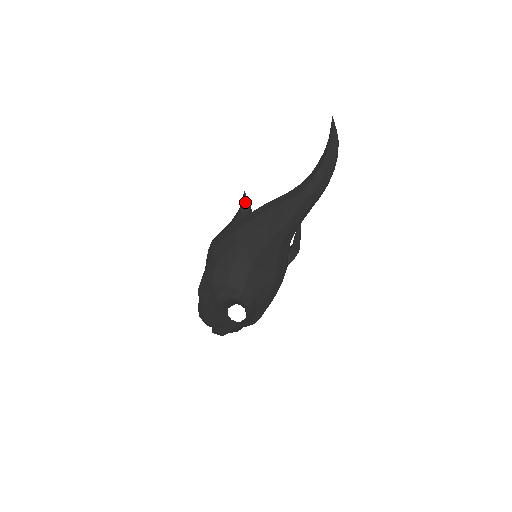
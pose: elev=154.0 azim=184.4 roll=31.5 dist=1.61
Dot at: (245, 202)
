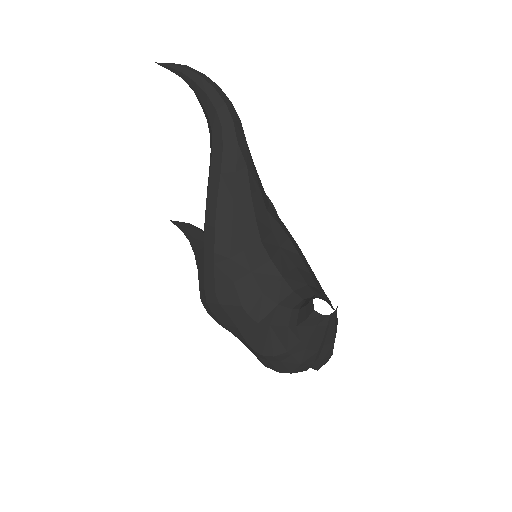
Dot at: (184, 225)
